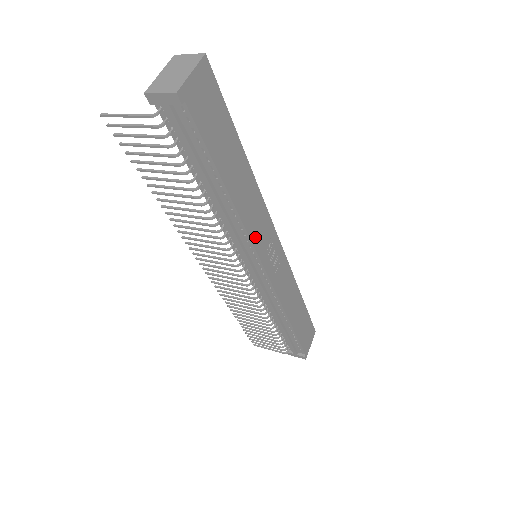
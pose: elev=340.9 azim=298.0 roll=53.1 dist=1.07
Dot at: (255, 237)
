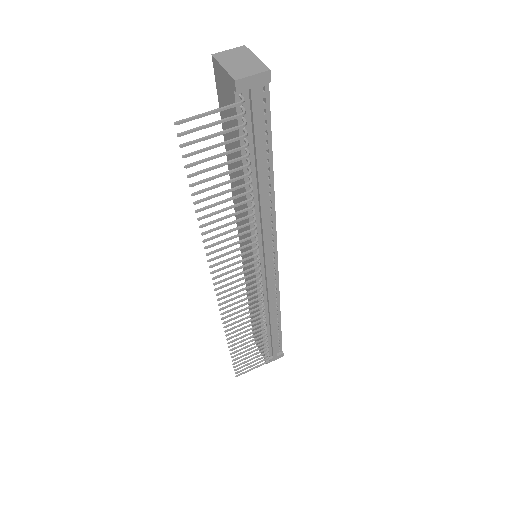
Dot at: occluded
